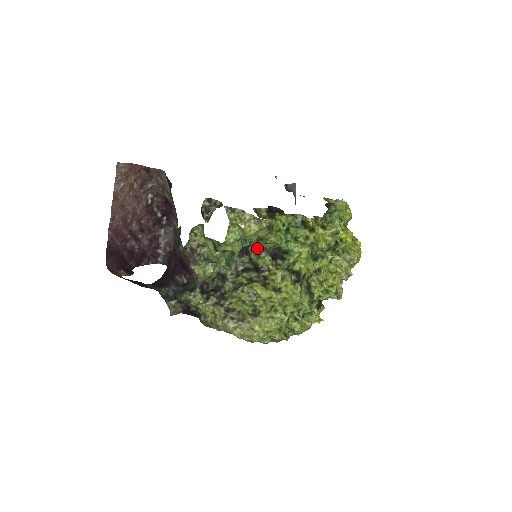
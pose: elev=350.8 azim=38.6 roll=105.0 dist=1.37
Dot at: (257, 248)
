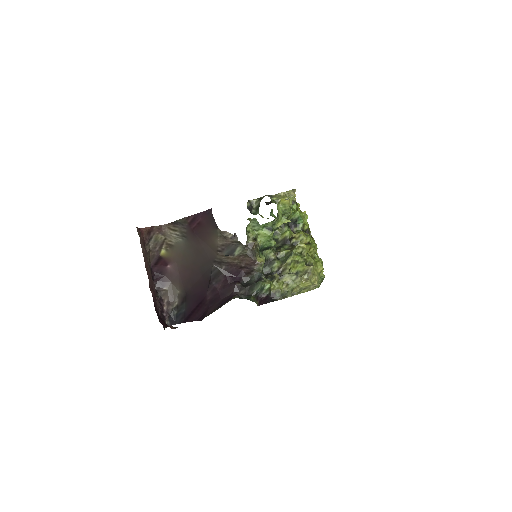
Dot at: (277, 229)
